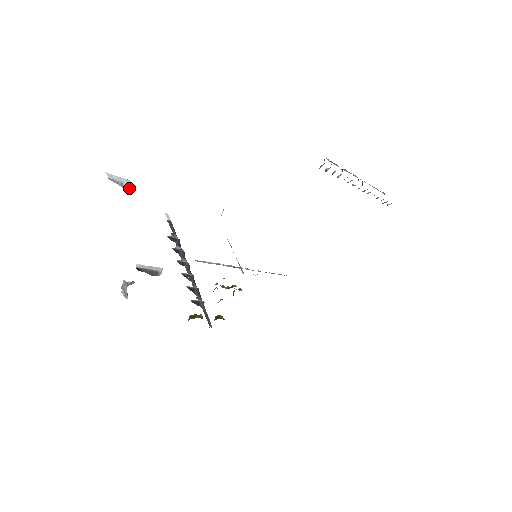
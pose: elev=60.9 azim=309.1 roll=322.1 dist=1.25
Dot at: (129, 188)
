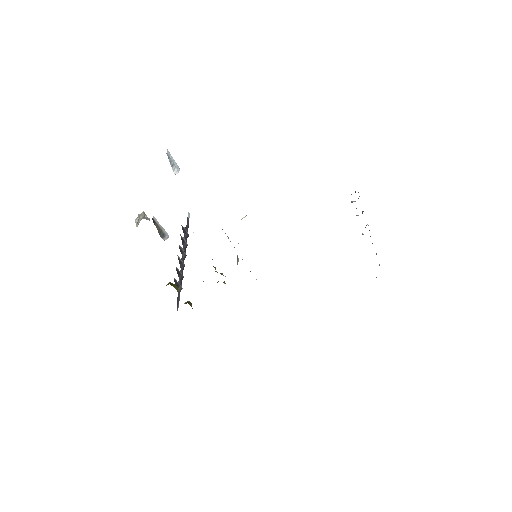
Dot at: (176, 172)
